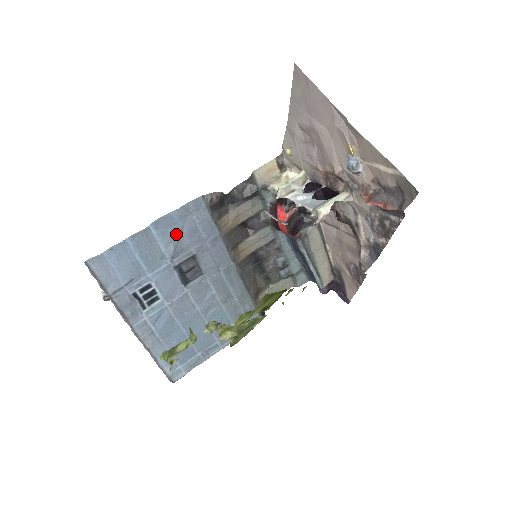
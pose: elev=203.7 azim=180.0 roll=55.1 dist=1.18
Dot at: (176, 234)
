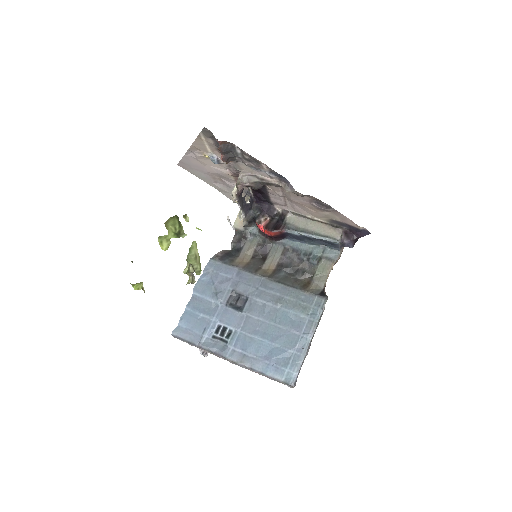
Dot at: (211, 287)
